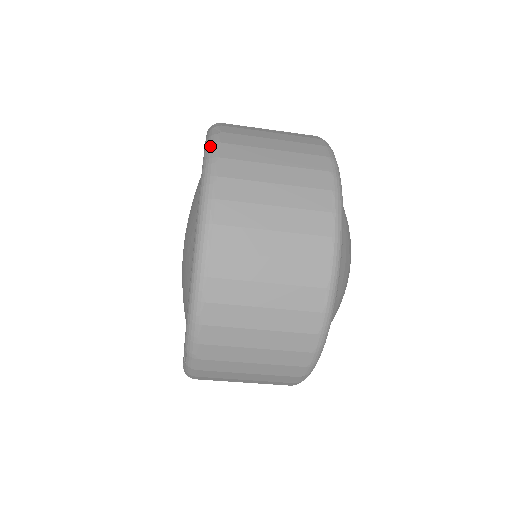
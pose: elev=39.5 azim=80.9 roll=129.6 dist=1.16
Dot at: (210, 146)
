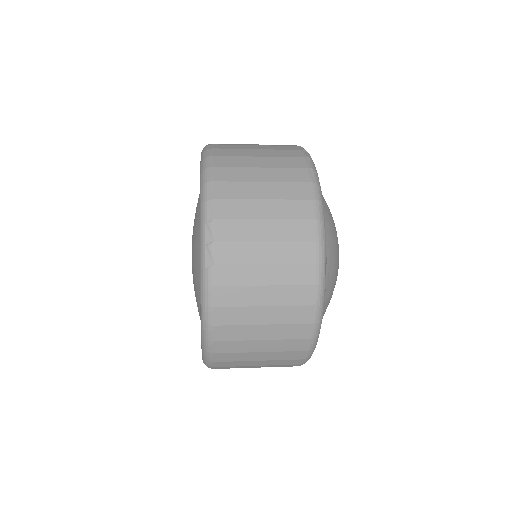
Dot at: (205, 289)
